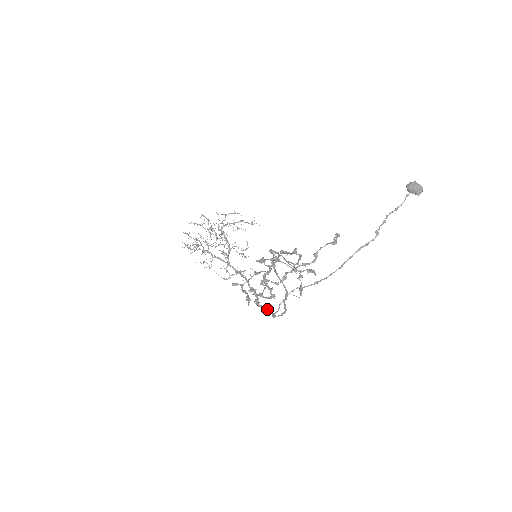
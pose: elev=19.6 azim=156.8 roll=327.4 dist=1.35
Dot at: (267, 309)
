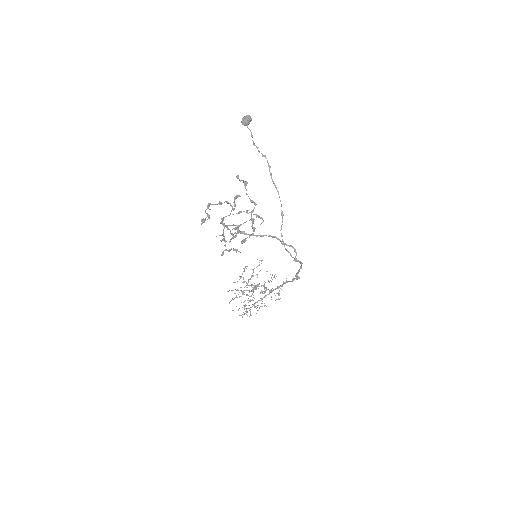
Dot at: (299, 269)
